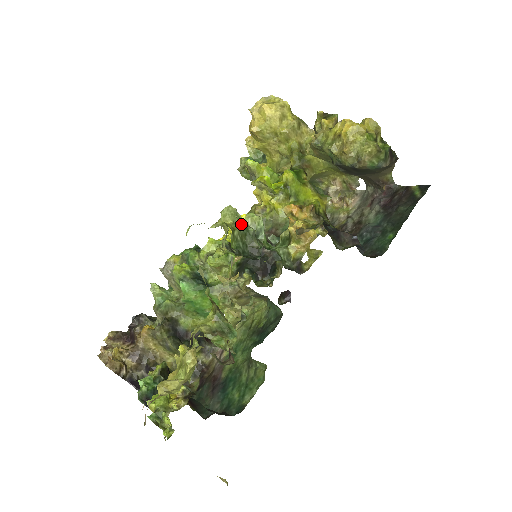
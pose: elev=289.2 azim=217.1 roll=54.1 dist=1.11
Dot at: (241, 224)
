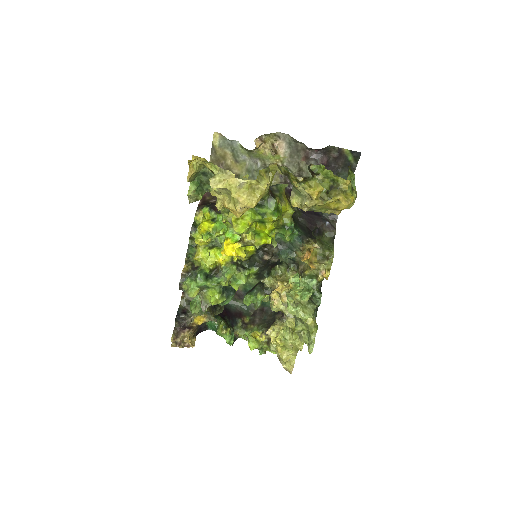
Dot at: occluded
